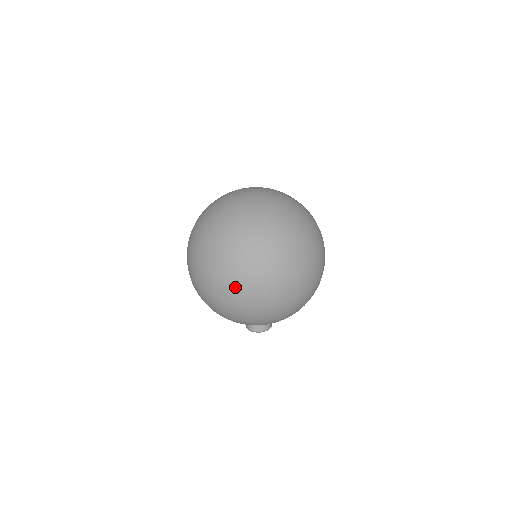
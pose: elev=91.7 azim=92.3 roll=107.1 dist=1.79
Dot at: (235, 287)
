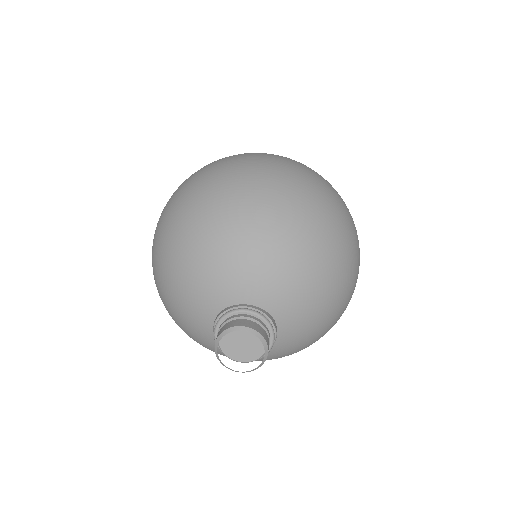
Dot at: (227, 160)
